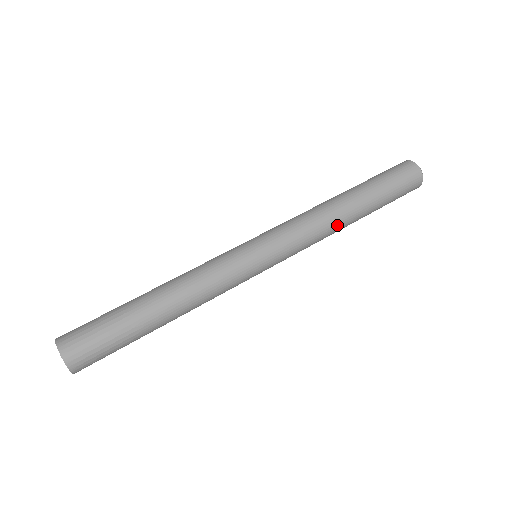
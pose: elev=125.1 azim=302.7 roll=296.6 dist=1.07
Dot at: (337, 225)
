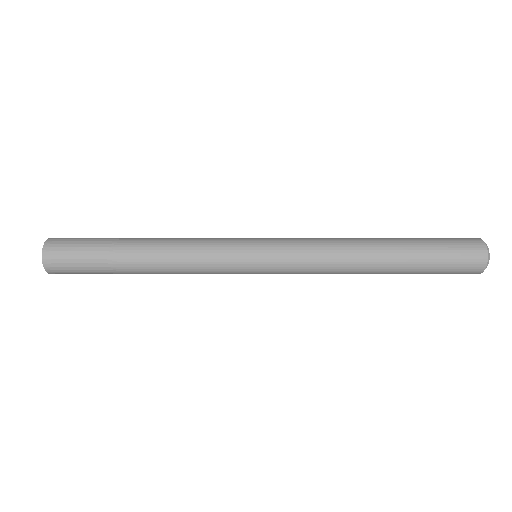
Dot at: (354, 250)
